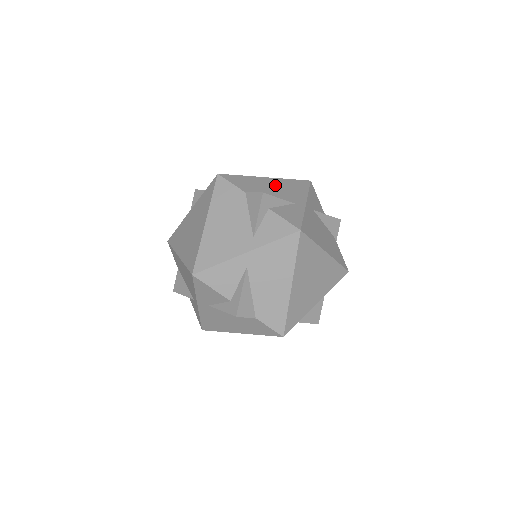
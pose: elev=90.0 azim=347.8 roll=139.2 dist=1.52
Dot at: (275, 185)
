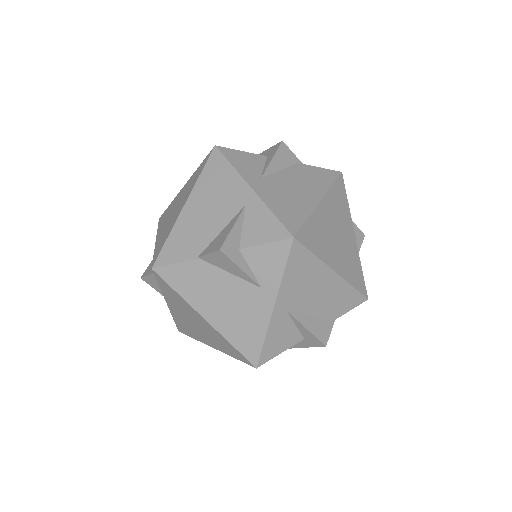
Dot at: (203, 205)
